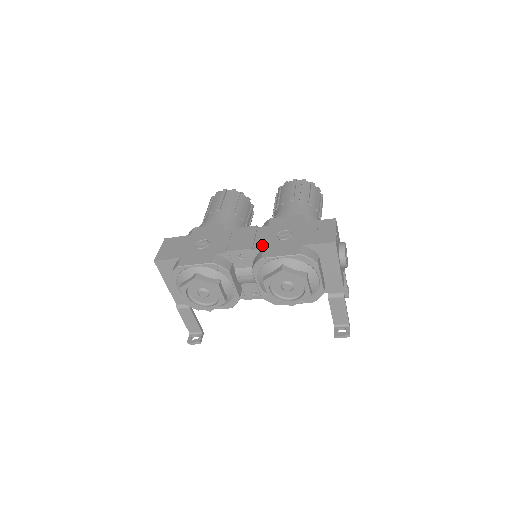
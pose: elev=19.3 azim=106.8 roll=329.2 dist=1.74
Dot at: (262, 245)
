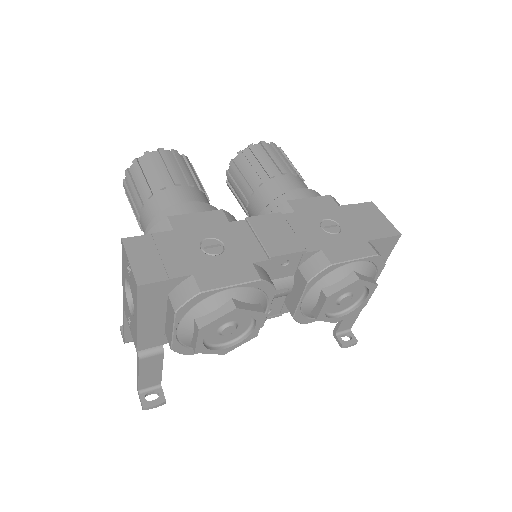
Dot at: (314, 243)
